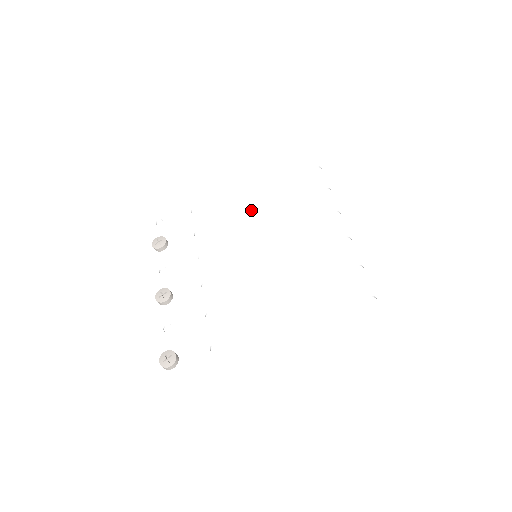
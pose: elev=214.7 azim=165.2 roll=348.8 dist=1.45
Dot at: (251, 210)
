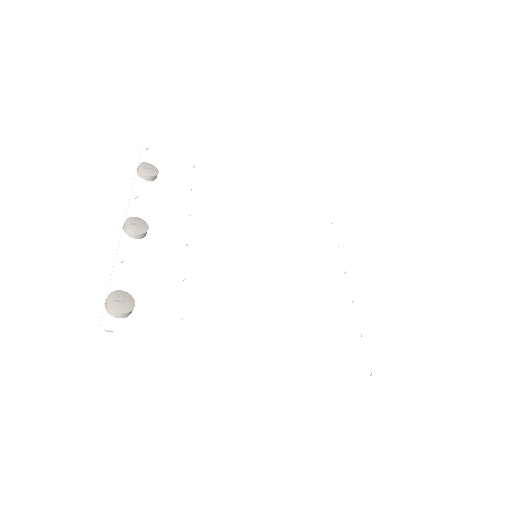
Dot at: (260, 210)
